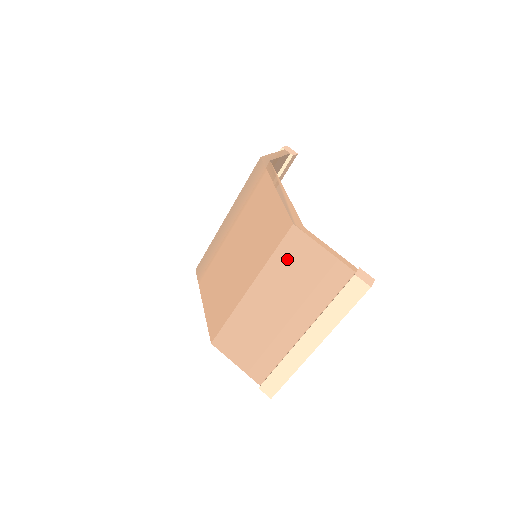
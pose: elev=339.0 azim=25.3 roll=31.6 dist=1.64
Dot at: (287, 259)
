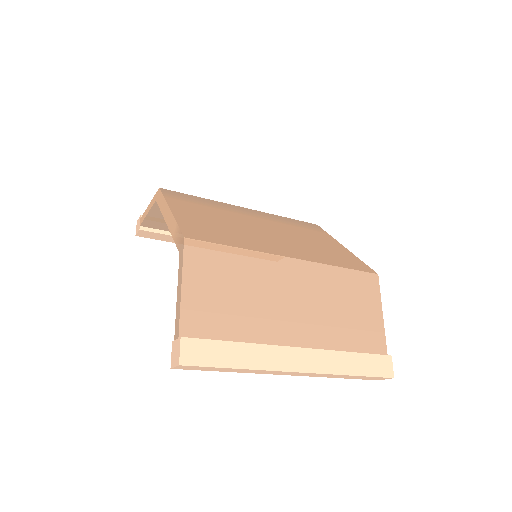
Dot at: (350, 284)
